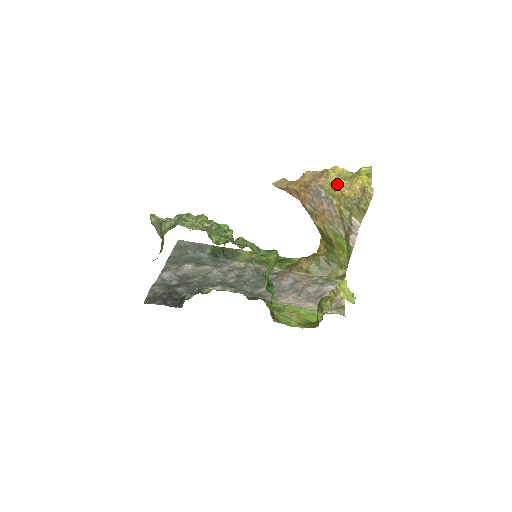
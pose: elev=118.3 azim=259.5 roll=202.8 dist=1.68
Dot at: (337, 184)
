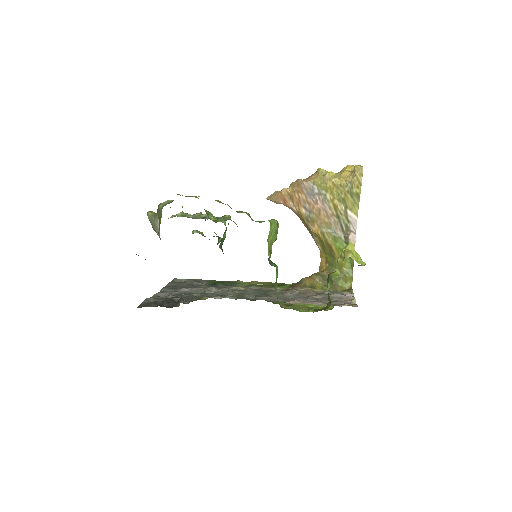
Dot at: (328, 176)
